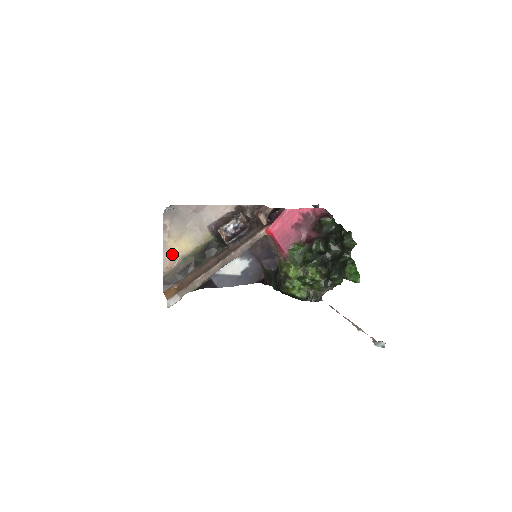
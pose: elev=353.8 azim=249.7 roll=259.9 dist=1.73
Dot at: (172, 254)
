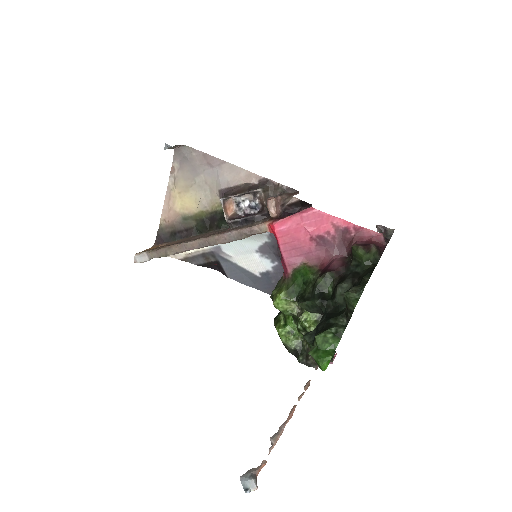
Dot at: (174, 207)
